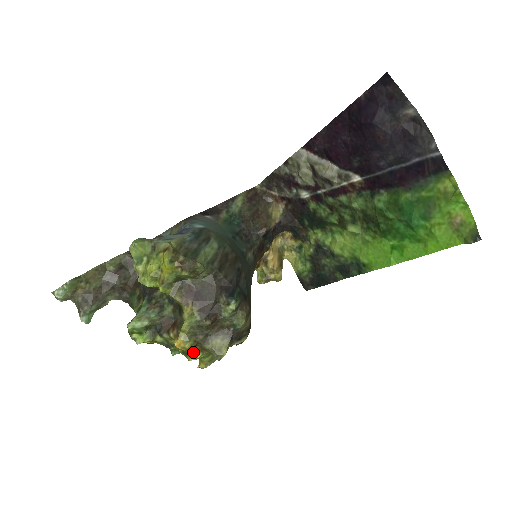
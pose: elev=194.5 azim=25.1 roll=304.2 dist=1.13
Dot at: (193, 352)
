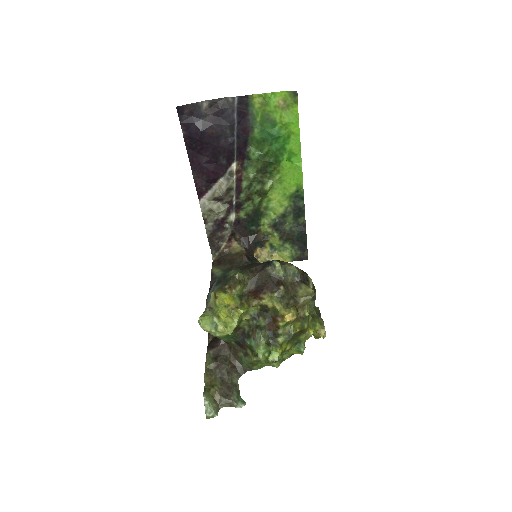
Dot at: (302, 317)
